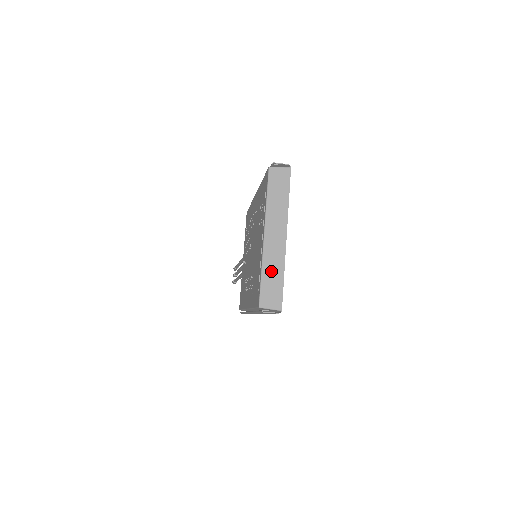
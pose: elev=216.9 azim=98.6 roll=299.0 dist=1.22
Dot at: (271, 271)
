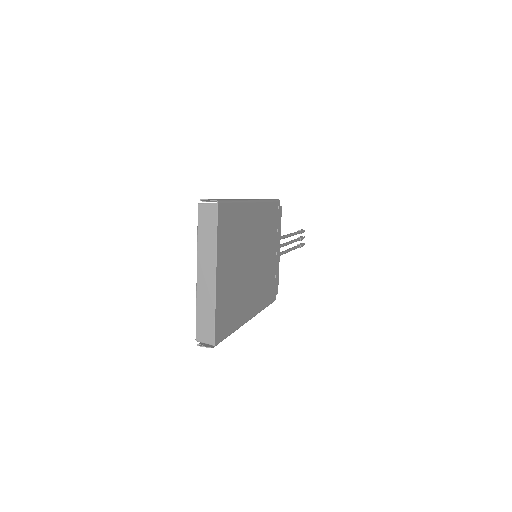
Dot at: (204, 308)
